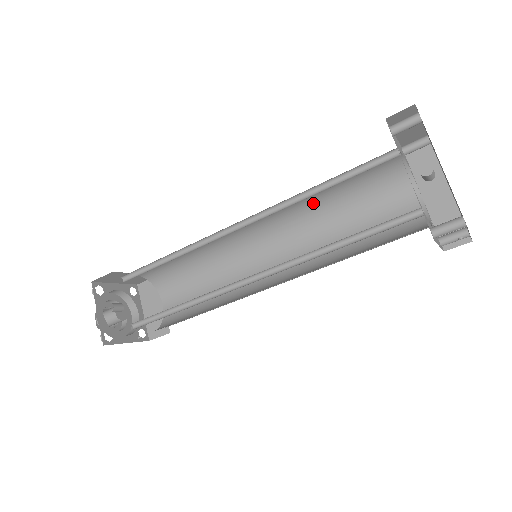
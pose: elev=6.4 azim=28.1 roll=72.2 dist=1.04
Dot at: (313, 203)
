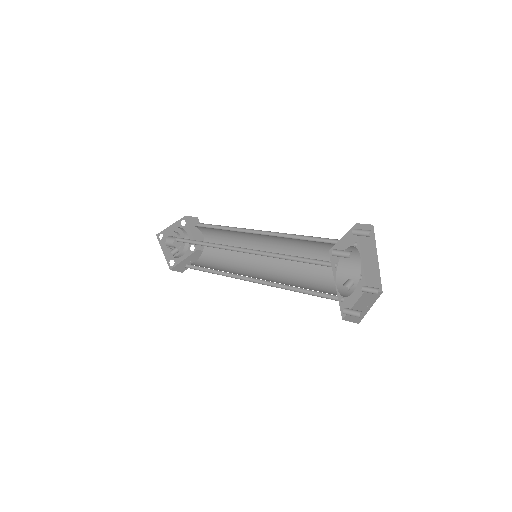
Dot at: occluded
